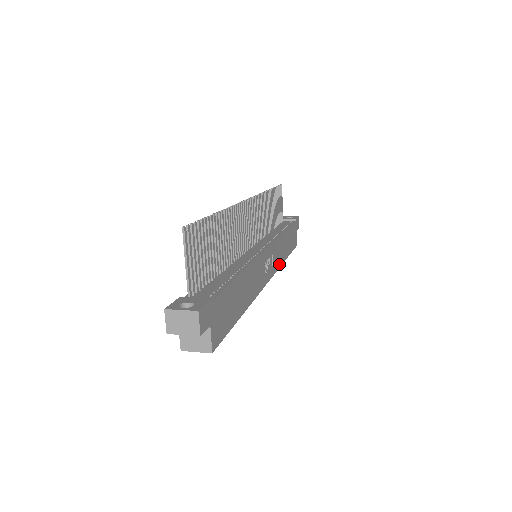
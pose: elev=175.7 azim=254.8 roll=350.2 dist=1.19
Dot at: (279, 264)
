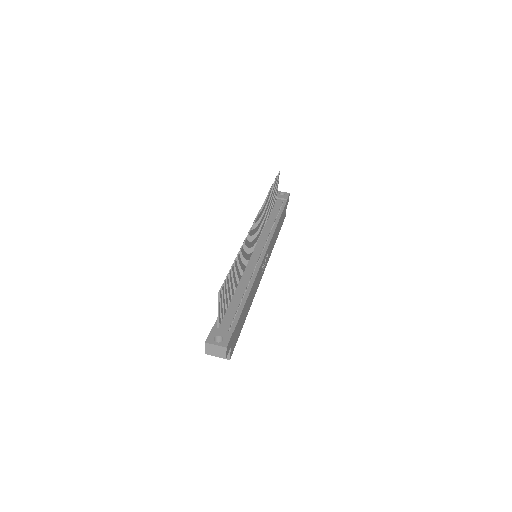
Dot at: (271, 252)
